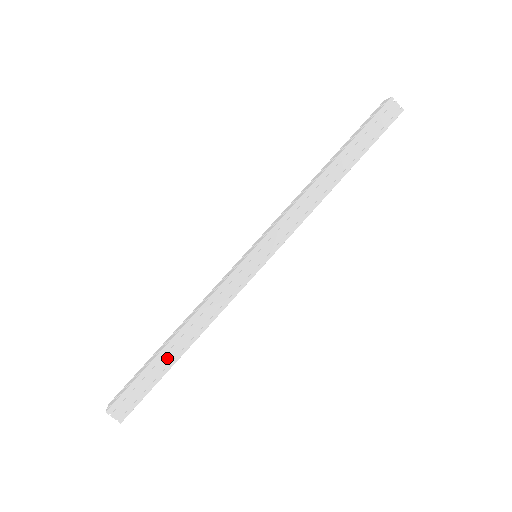
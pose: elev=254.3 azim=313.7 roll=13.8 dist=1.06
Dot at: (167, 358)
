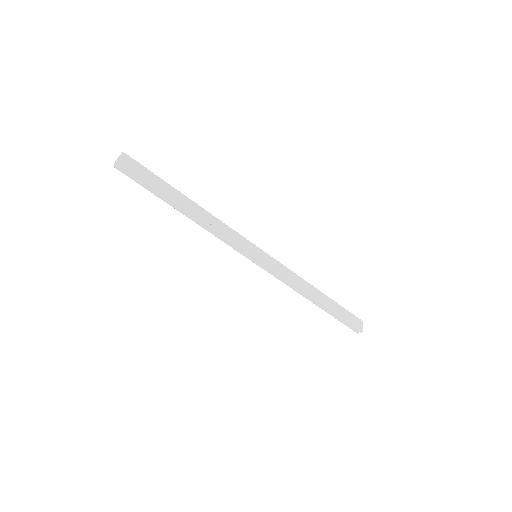
Dot at: (177, 197)
